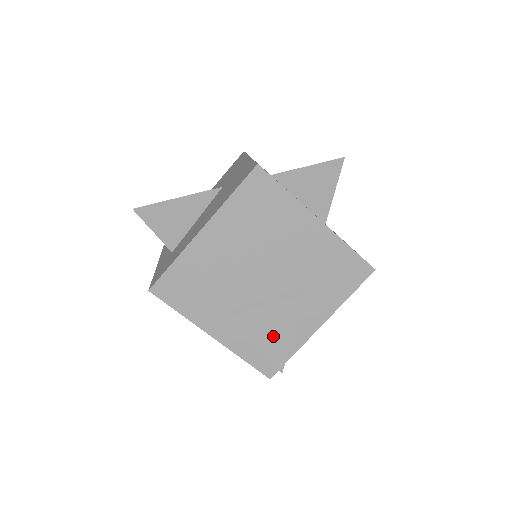
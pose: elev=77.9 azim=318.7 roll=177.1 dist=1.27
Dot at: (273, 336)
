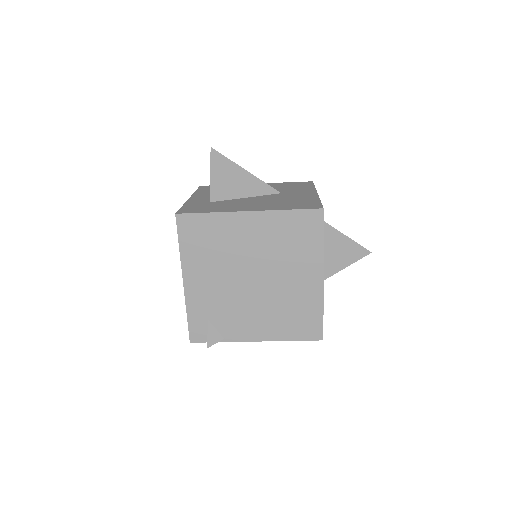
Dot at: (224, 320)
